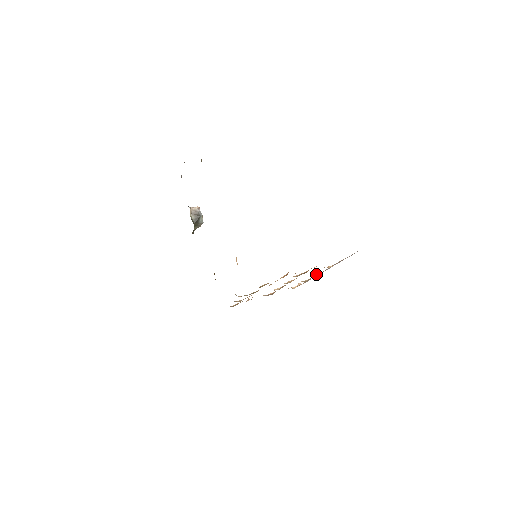
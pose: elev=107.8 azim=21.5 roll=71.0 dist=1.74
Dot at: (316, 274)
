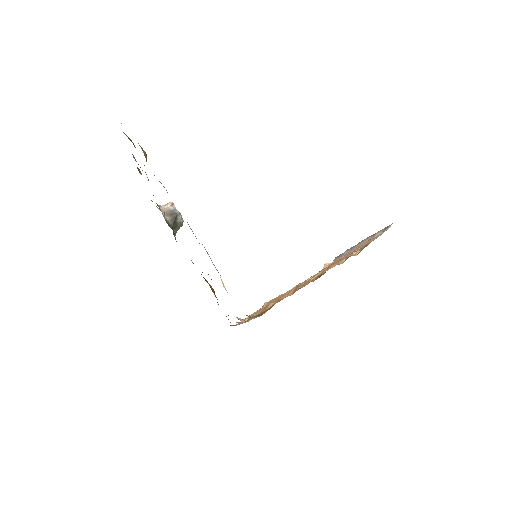
Dot at: occluded
